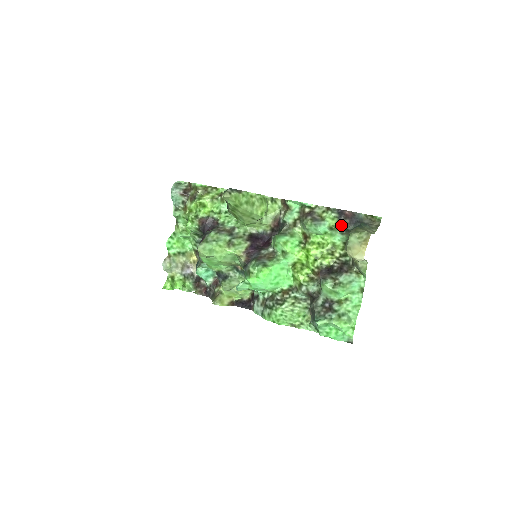
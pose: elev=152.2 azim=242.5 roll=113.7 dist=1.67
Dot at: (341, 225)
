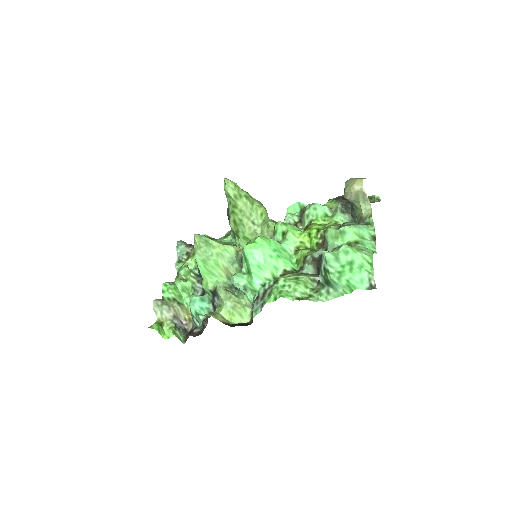
Dot at: (340, 202)
